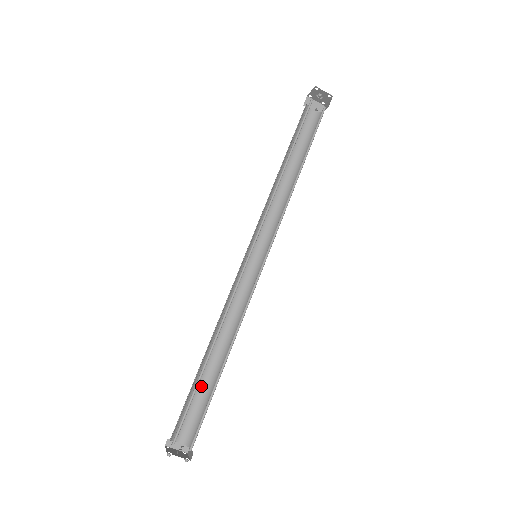
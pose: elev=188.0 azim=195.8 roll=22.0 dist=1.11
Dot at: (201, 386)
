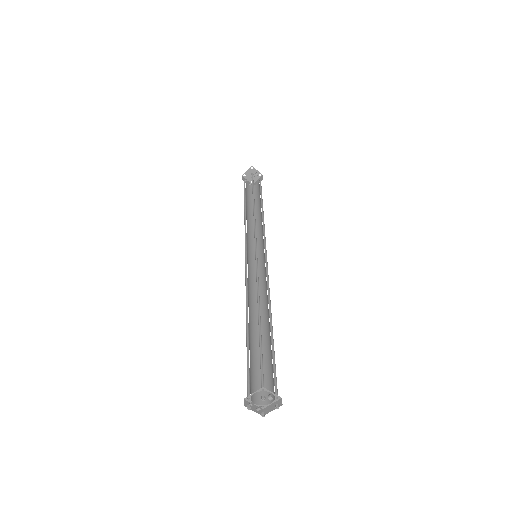
Dot at: (252, 352)
